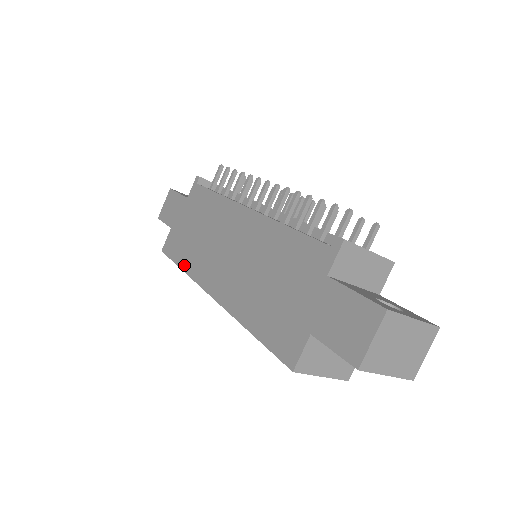
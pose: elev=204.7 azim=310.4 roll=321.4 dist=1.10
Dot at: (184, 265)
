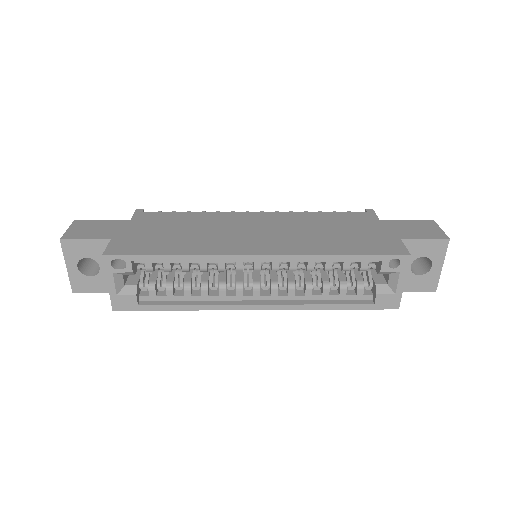
Dot at: (179, 251)
